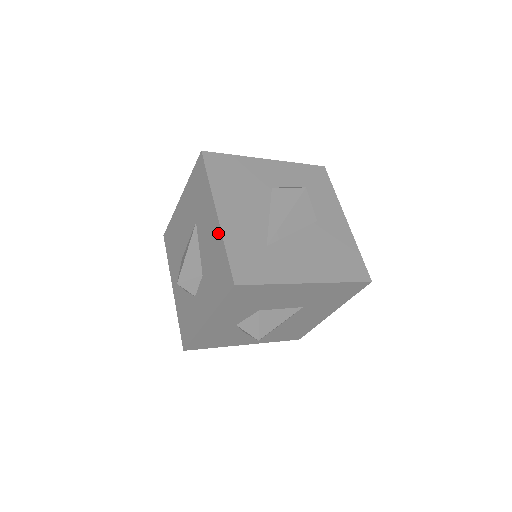
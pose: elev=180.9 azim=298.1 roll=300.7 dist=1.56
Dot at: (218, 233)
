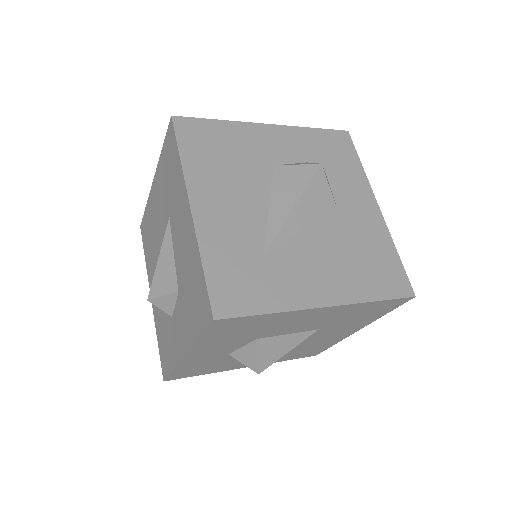
Dot at: (193, 238)
